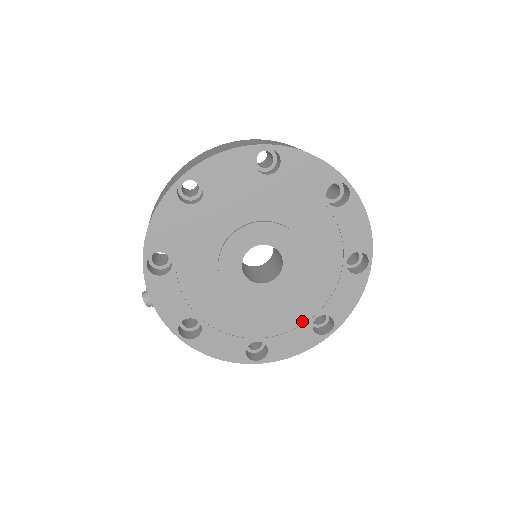
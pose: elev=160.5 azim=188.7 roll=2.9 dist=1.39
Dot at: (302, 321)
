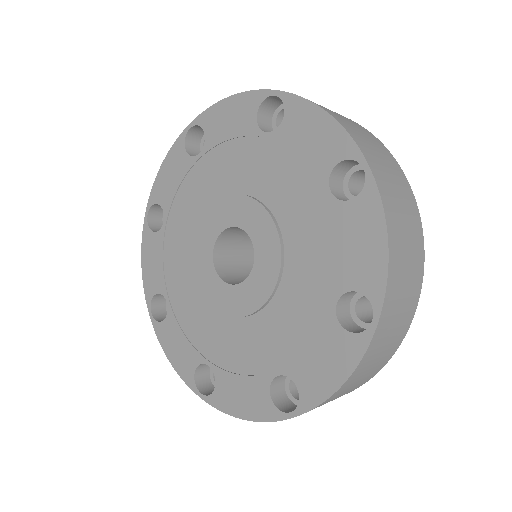
Dot at: (260, 369)
